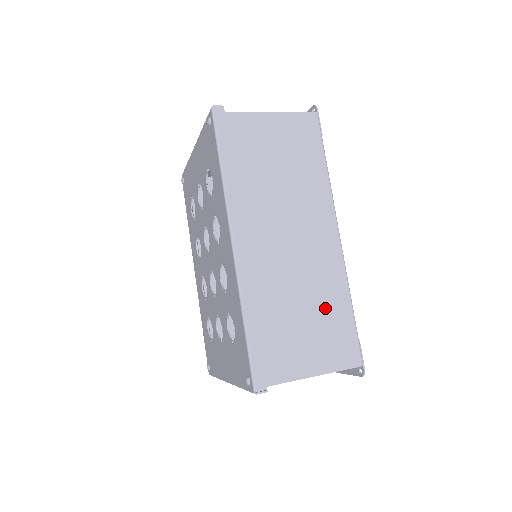
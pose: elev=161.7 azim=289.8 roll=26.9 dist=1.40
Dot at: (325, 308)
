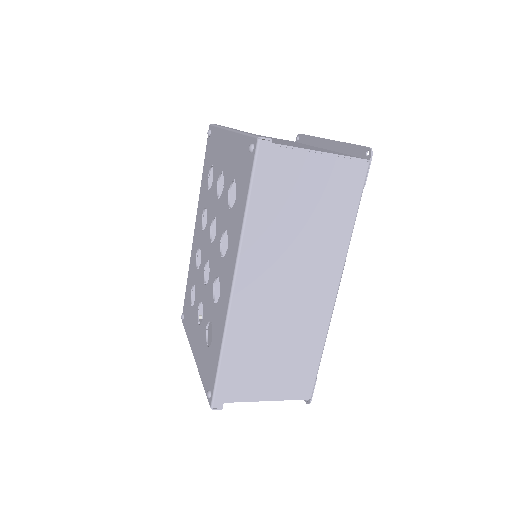
Dot at: (297, 351)
